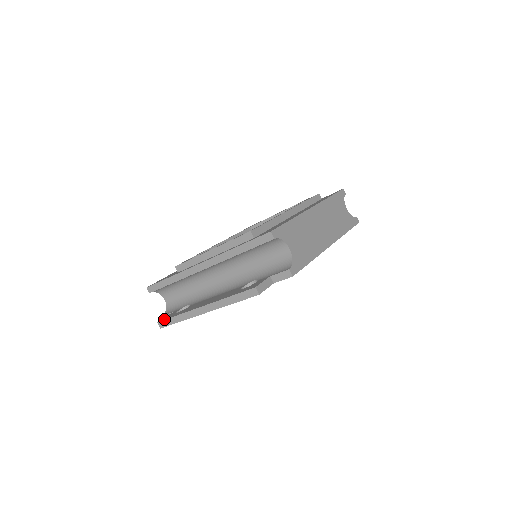
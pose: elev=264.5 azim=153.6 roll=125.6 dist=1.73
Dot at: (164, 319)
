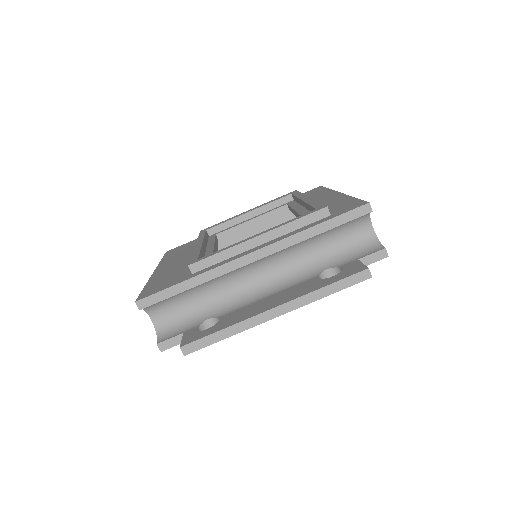
Dot at: (193, 340)
